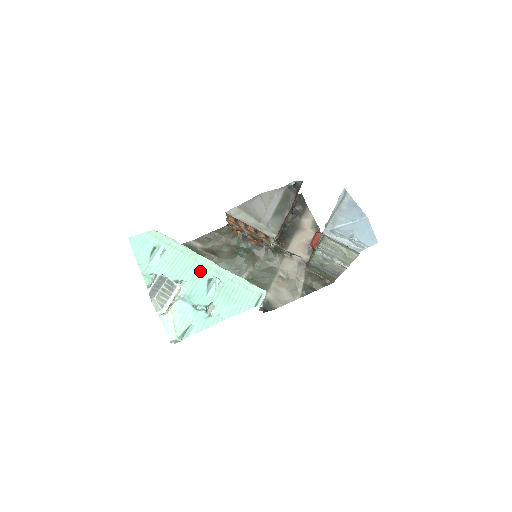
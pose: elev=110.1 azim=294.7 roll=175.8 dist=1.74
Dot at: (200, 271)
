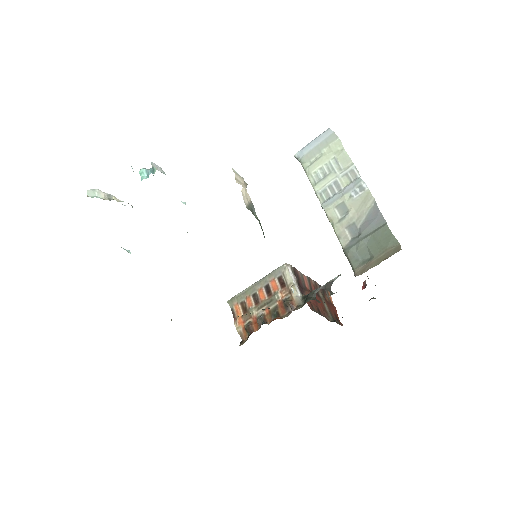
Dot at: occluded
